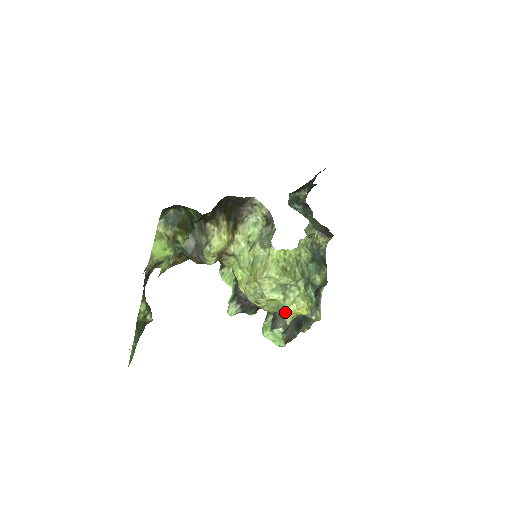
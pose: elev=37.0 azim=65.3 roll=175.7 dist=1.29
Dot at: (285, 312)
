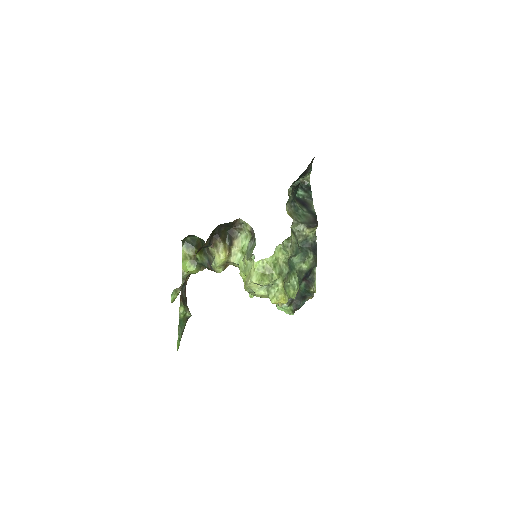
Dot at: occluded
